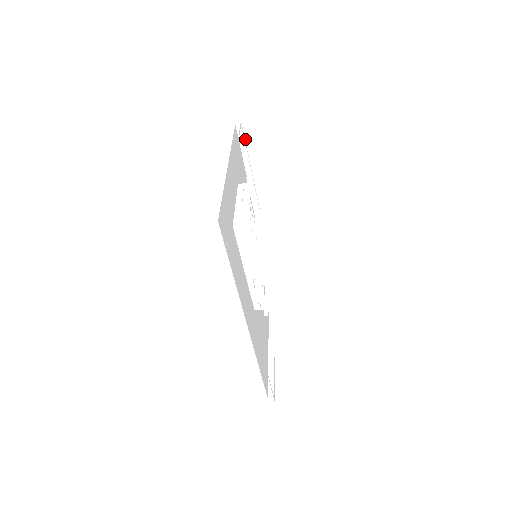
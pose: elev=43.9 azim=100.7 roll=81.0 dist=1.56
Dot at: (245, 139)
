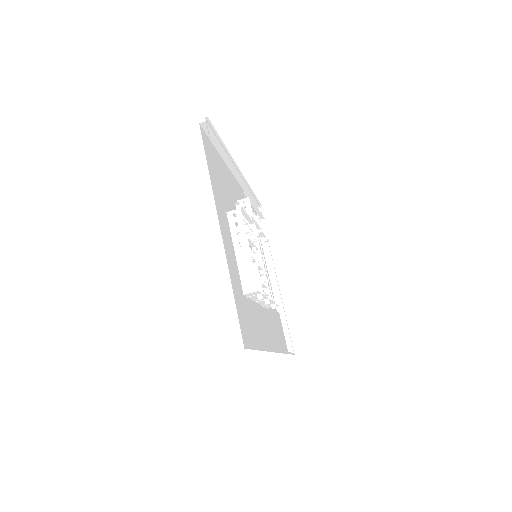
Dot at: (213, 130)
